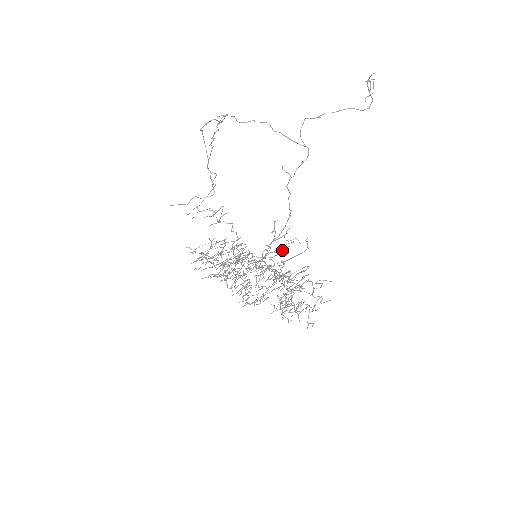
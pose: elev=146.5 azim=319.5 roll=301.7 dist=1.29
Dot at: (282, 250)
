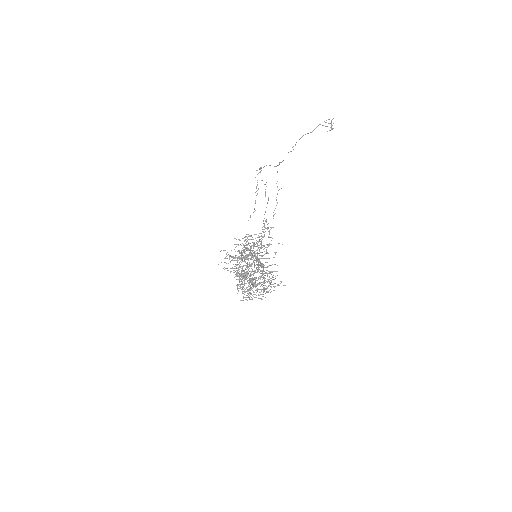
Dot at: (275, 254)
